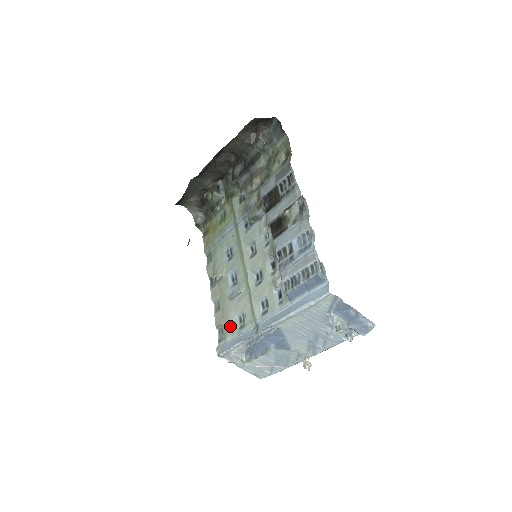
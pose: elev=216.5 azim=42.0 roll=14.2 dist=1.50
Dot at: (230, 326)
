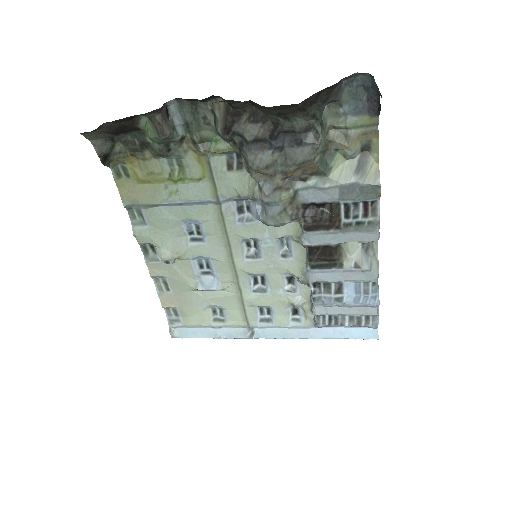
Dot at: (196, 315)
